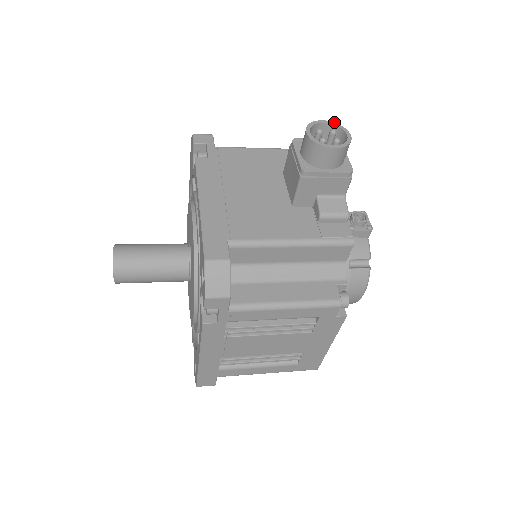
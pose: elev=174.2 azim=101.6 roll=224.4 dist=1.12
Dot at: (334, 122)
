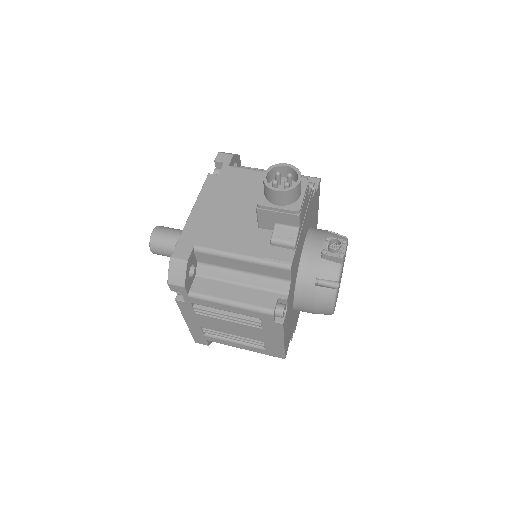
Dot at: occluded
